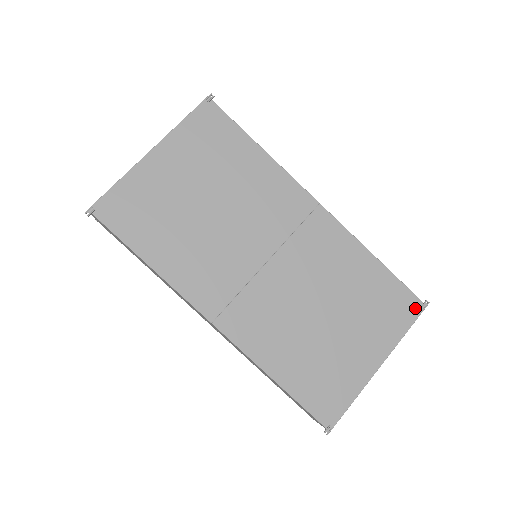
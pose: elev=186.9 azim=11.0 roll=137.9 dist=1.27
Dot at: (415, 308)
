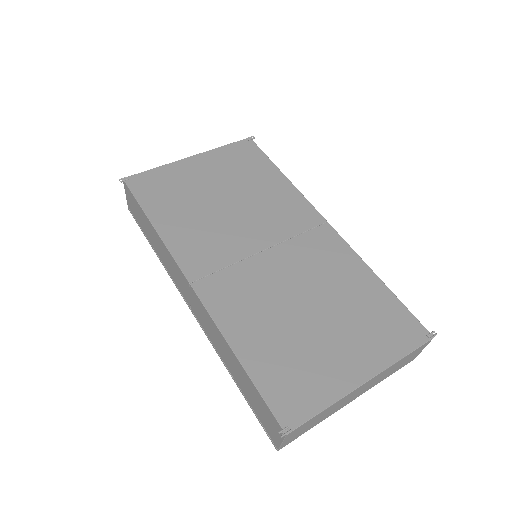
Dot at: (419, 335)
